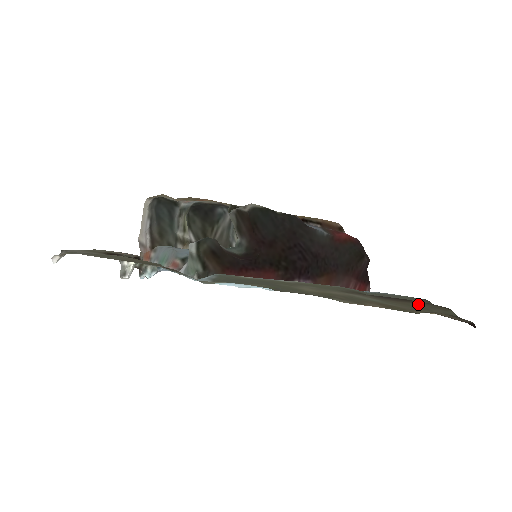
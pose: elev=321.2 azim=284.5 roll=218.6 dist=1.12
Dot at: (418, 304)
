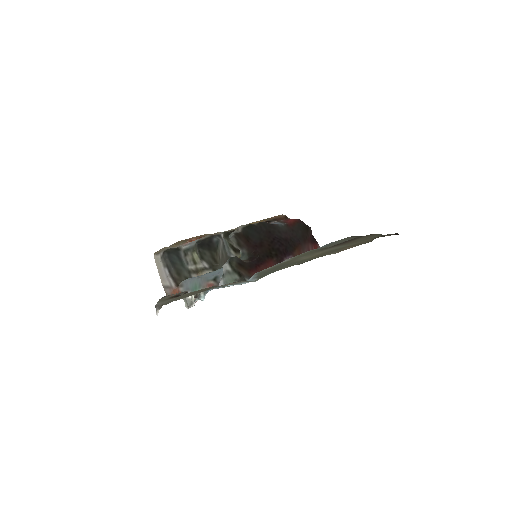
Dot at: (361, 238)
